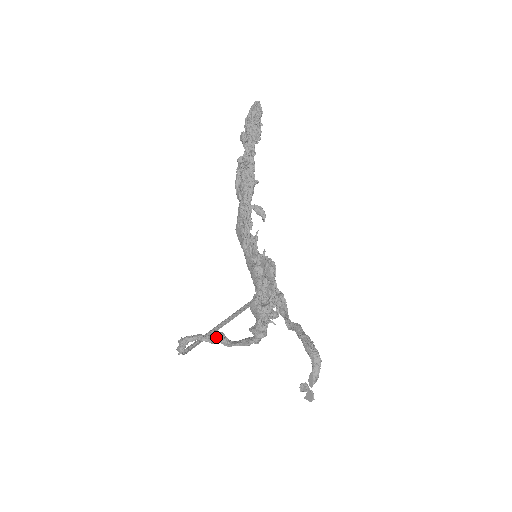
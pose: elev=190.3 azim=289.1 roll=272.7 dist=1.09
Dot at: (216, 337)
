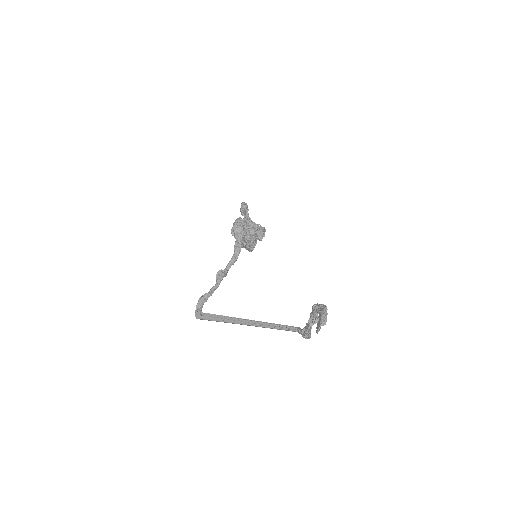
Dot at: (217, 272)
